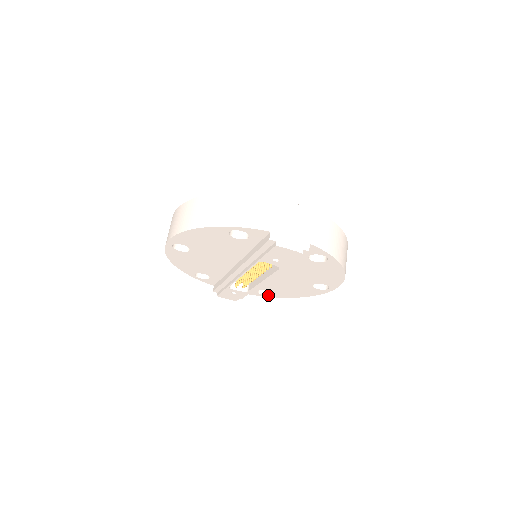
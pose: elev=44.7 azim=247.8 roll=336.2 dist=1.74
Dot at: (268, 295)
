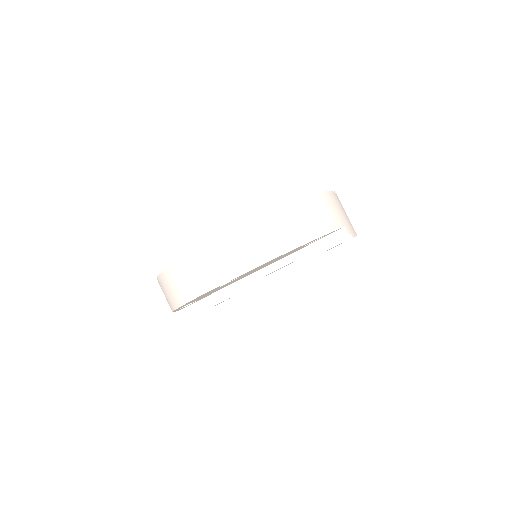
Dot at: occluded
